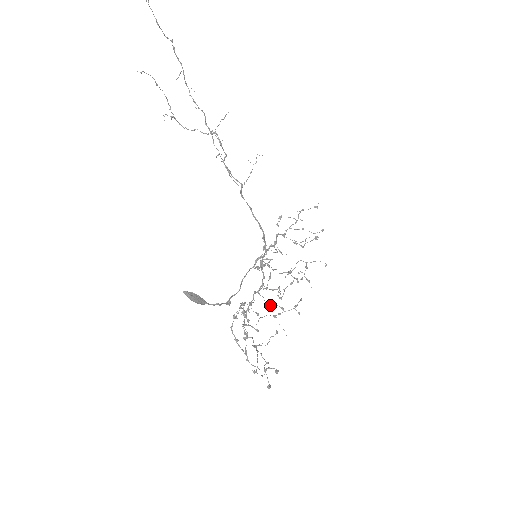
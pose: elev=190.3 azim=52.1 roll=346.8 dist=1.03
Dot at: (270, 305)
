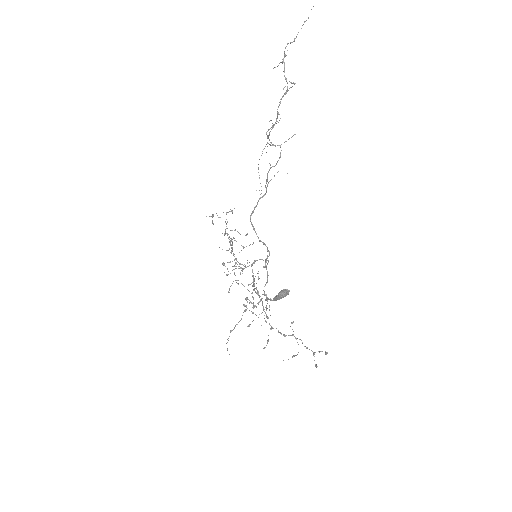
Dot at: occluded
